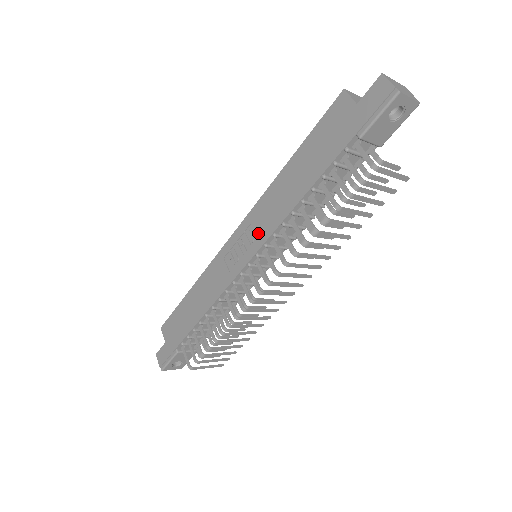
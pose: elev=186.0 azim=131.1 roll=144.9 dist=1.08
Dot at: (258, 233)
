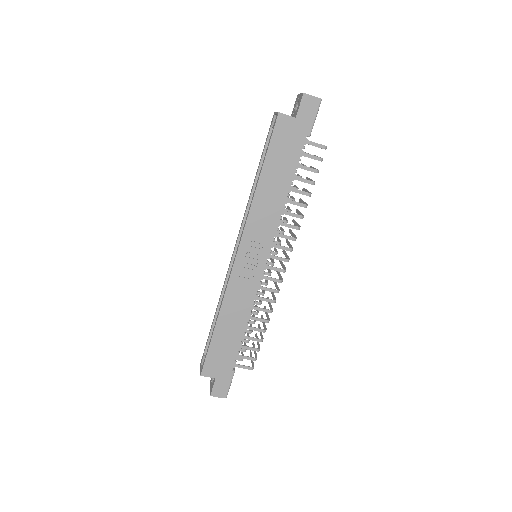
Dot at: (263, 237)
